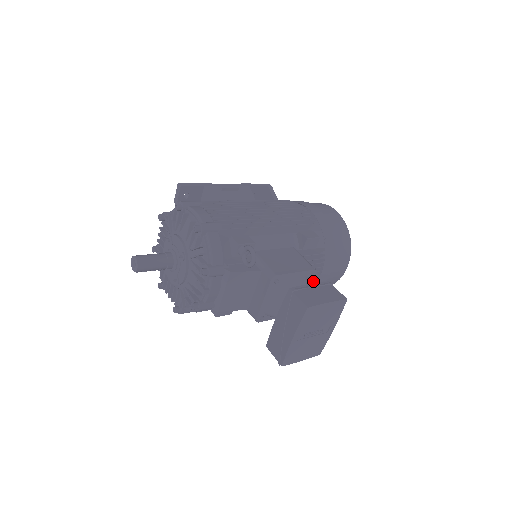
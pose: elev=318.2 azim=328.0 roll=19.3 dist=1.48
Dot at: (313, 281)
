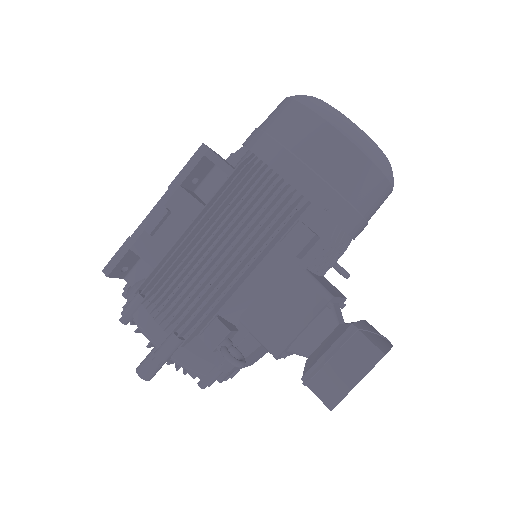
Dot at: occluded
